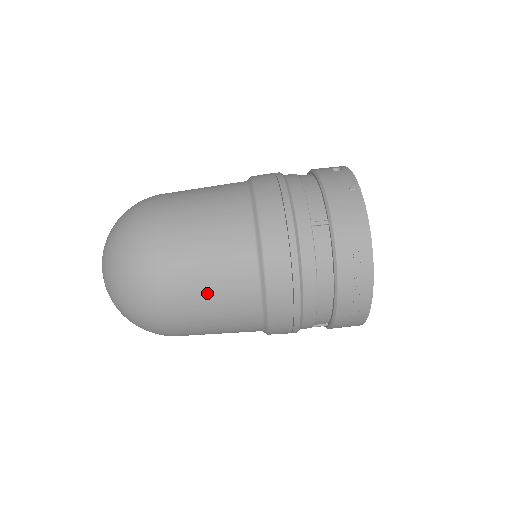
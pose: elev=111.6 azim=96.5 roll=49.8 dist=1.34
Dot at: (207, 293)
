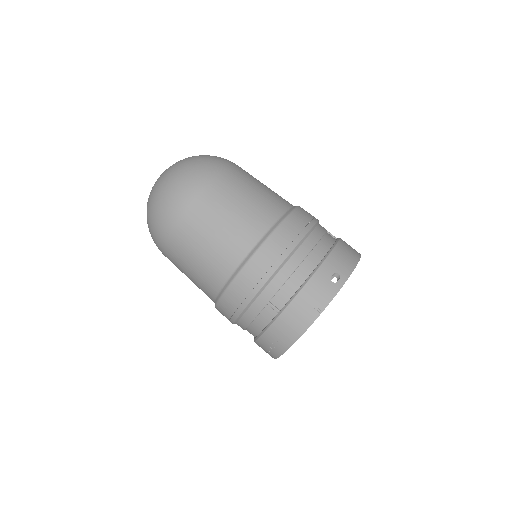
Dot at: (187, 271)
